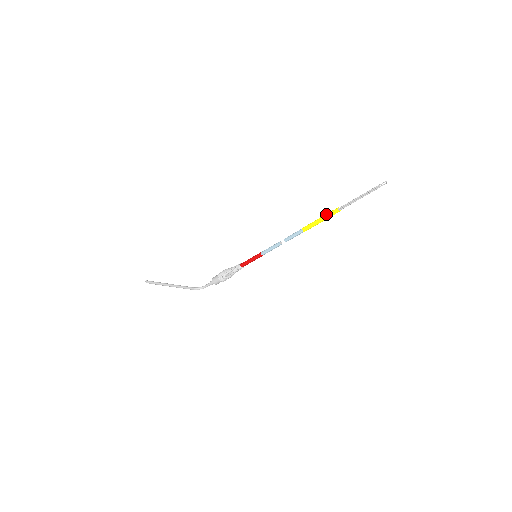
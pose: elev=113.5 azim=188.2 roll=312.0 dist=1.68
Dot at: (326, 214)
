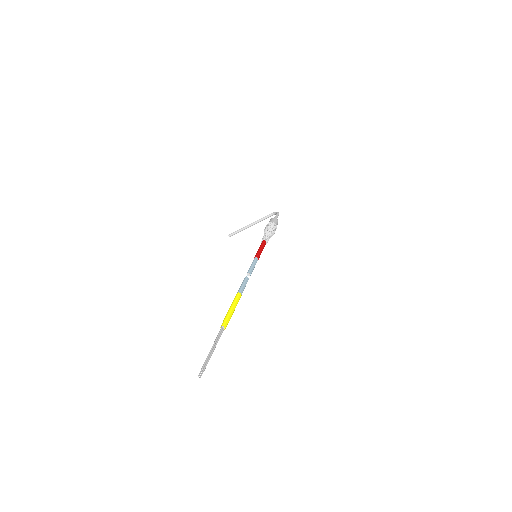
Dot at: (225, 316)
